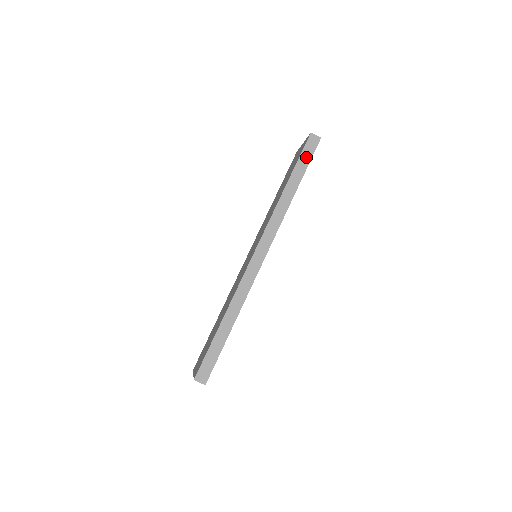
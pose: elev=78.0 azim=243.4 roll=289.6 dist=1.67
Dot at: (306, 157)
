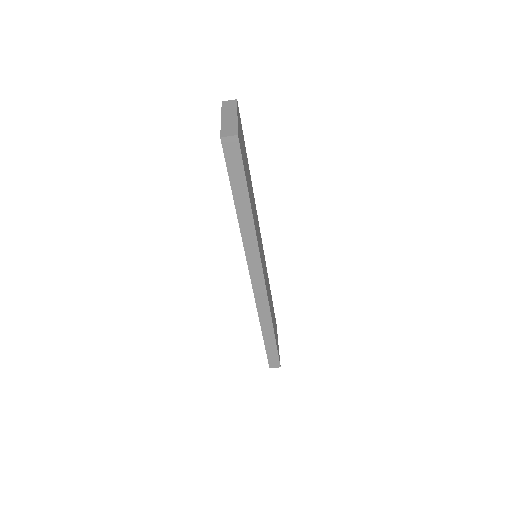
Dot at: (236, 170)
